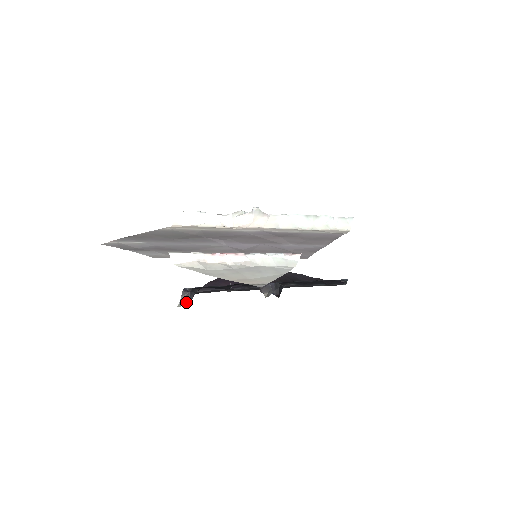
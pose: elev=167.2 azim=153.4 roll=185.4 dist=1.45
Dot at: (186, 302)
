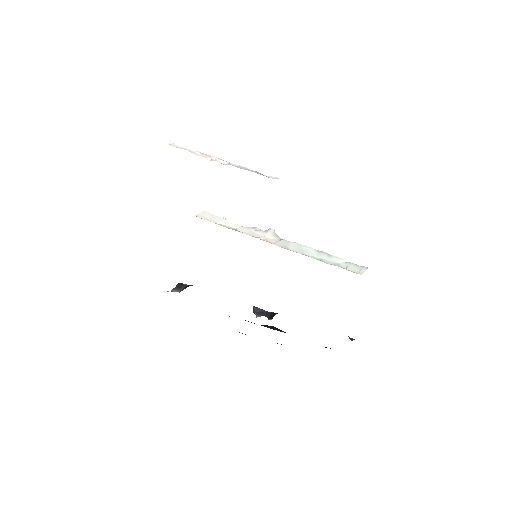
Dot at: (177, 291)
